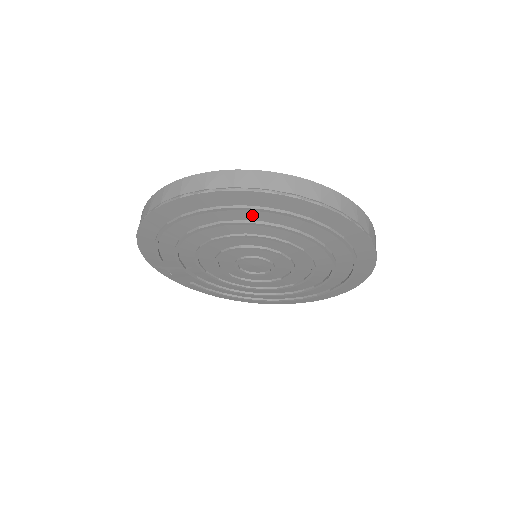
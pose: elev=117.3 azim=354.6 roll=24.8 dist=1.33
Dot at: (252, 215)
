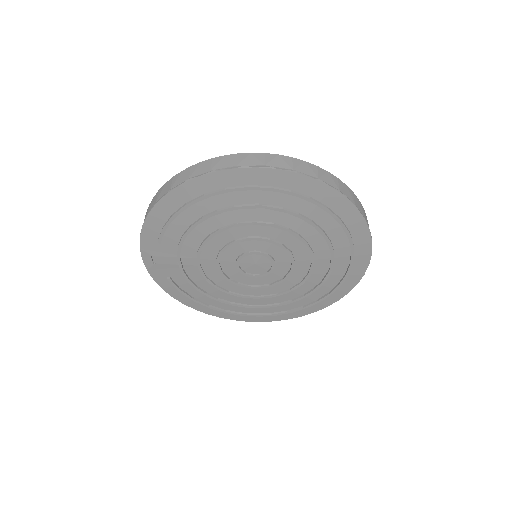
Dot at: (293, 203)
